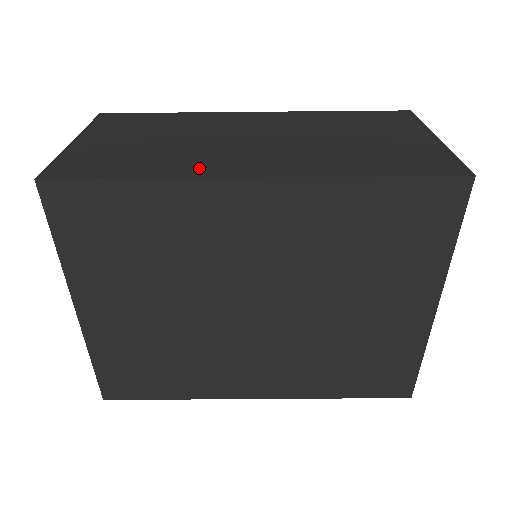
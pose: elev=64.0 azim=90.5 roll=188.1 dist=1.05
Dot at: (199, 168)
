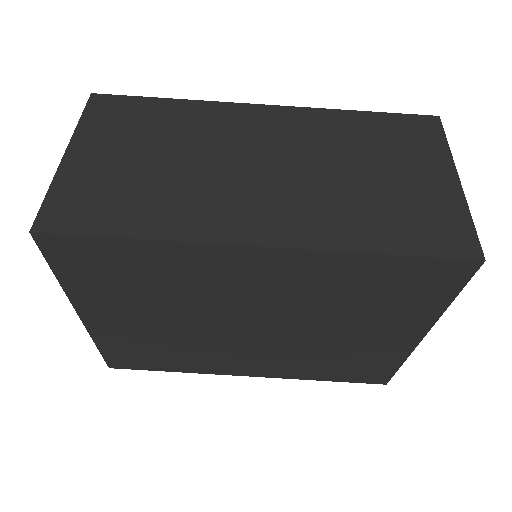
Dot at: (201, 223)
